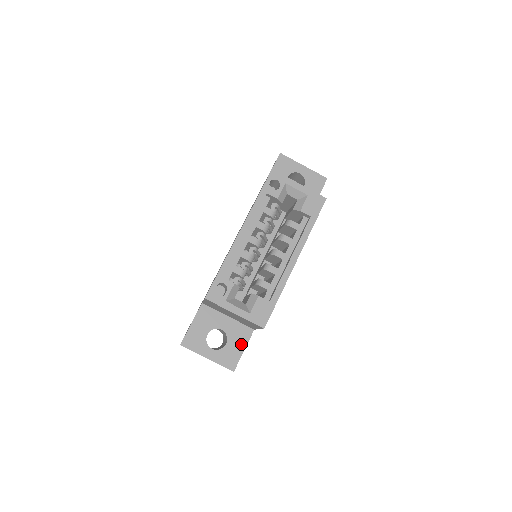
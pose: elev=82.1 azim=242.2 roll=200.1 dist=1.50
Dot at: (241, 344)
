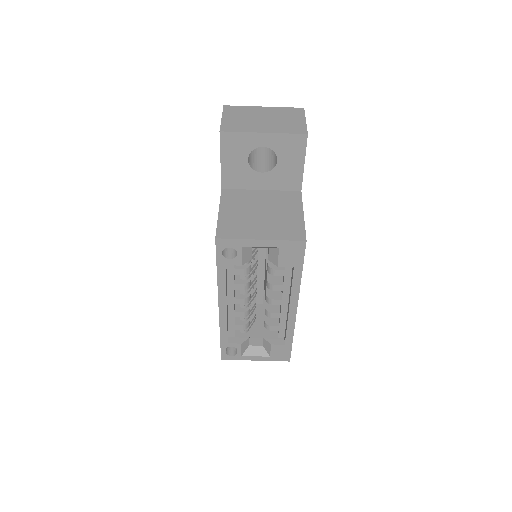
Dot at: occluded
